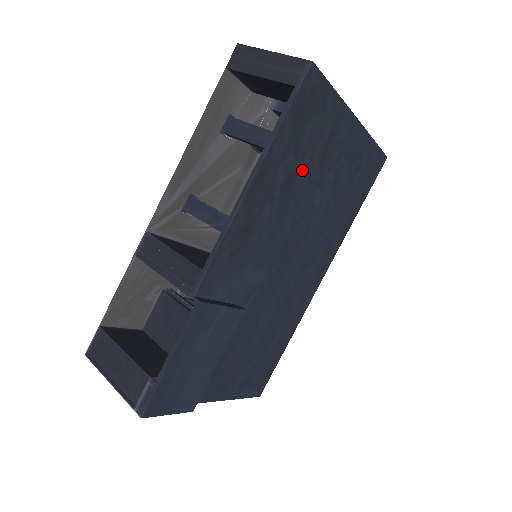
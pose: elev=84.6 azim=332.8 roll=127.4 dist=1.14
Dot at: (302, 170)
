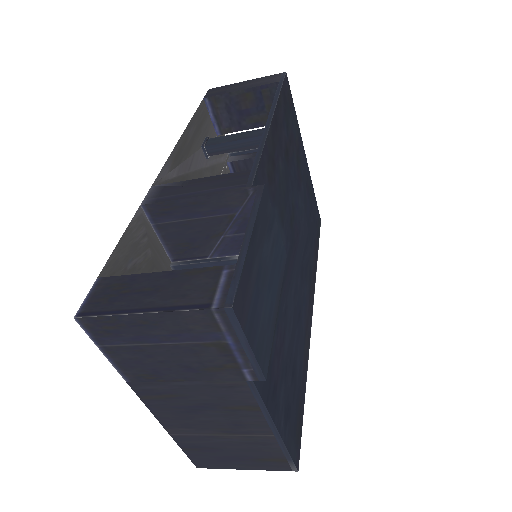
Dot at: (291, 155)
